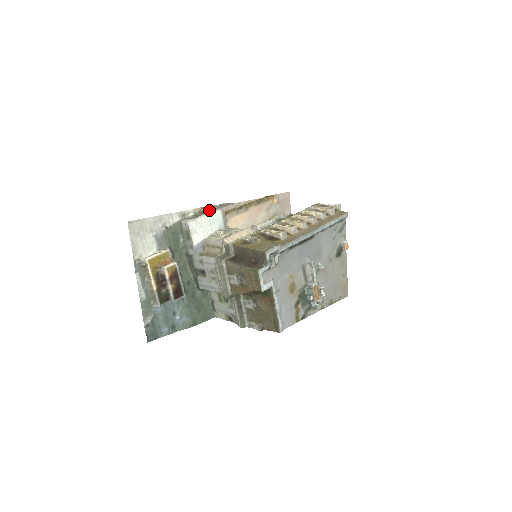
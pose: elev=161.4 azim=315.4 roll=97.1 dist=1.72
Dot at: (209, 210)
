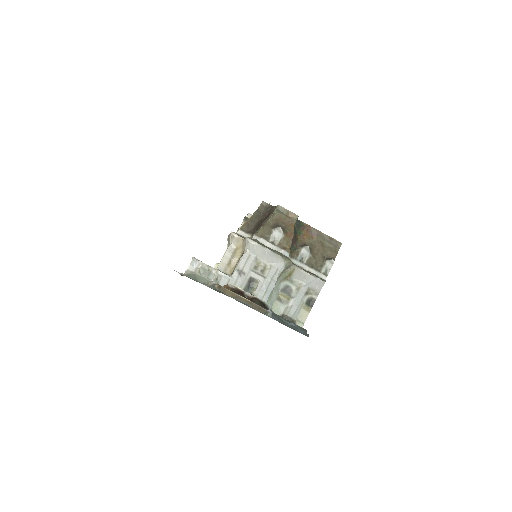
Dot at: occluded
